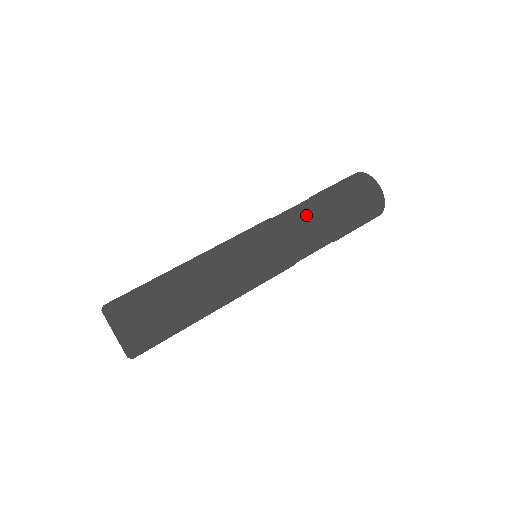
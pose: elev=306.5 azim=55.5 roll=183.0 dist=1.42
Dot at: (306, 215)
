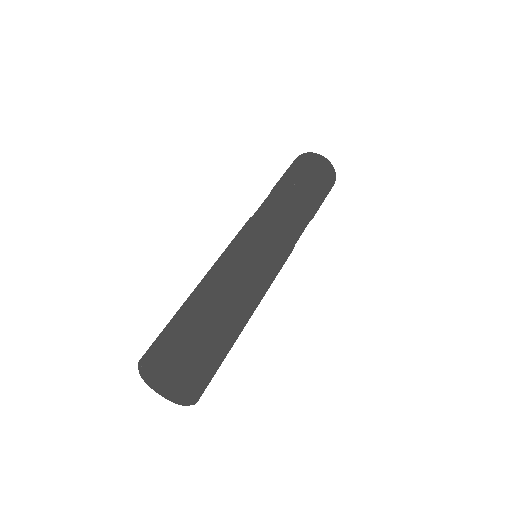
Dot at: (291, 204)
